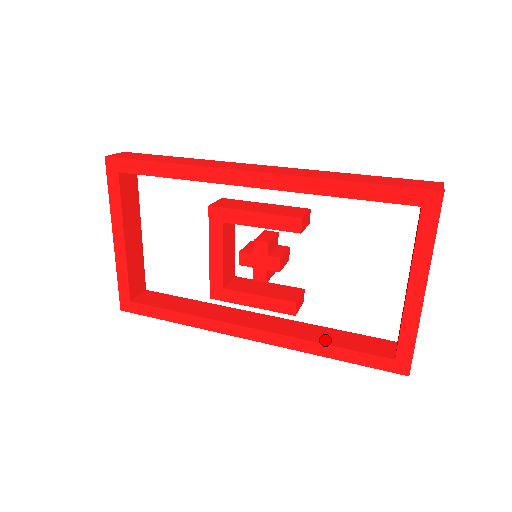
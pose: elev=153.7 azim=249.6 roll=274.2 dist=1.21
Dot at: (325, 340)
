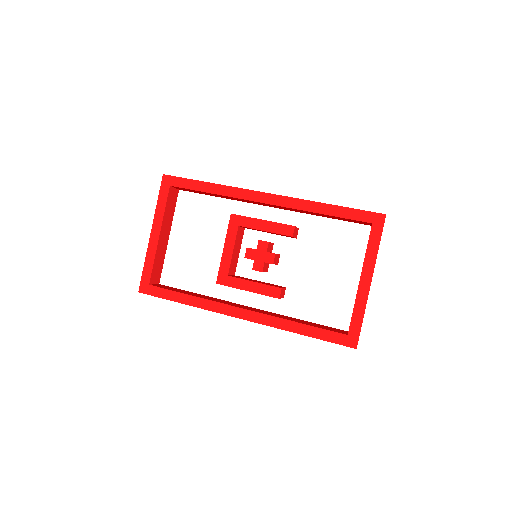
Dot at: (298, 321)
